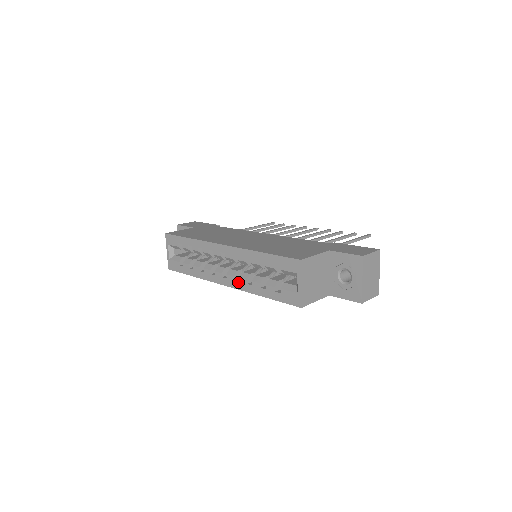
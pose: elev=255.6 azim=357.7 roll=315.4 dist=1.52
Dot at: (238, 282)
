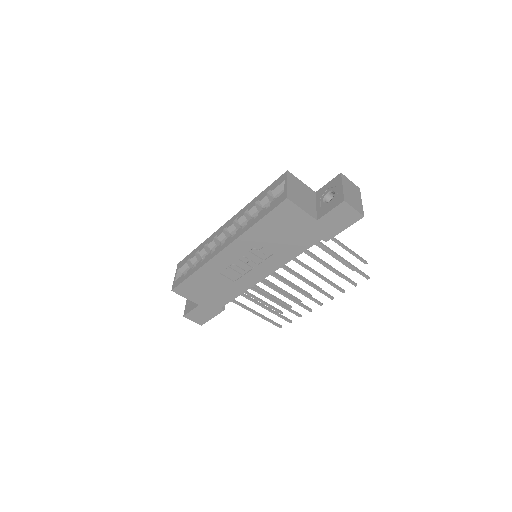
Dot at: (235, 235)
